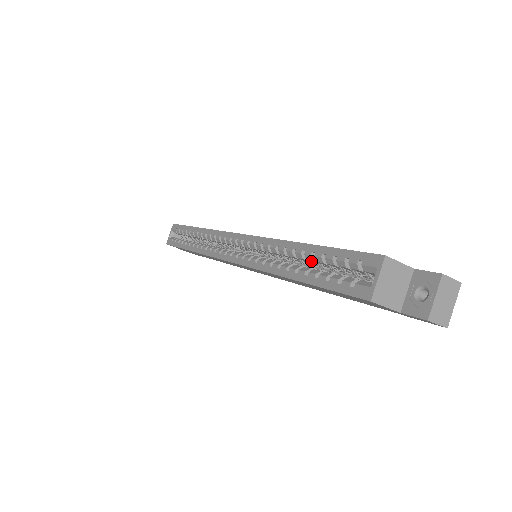
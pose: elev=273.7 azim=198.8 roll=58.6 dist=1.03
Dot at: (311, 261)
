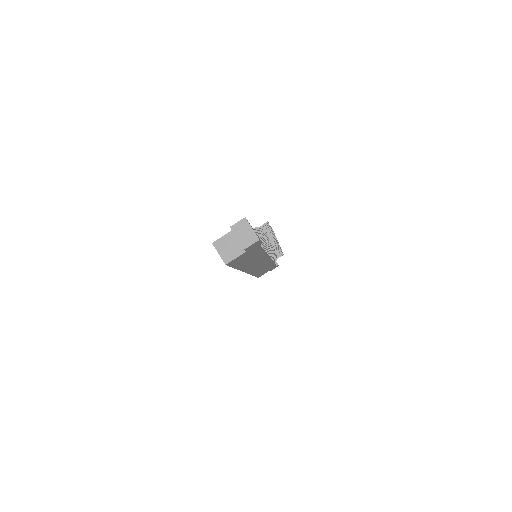
Dot at: occluded
